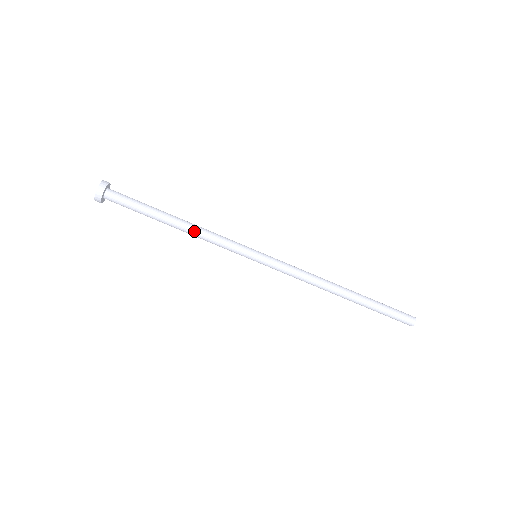
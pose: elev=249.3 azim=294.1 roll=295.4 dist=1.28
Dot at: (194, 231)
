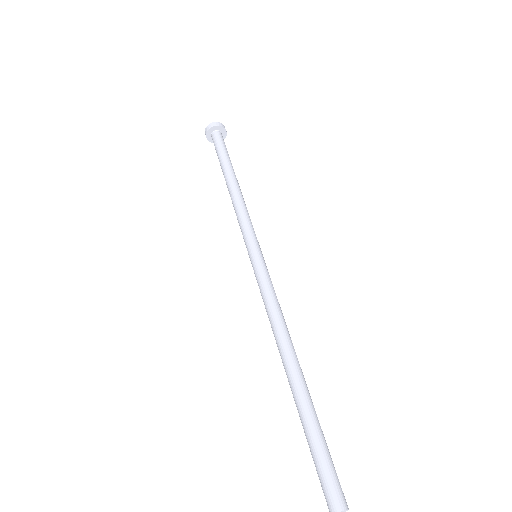
Dot at: (234, 194)
